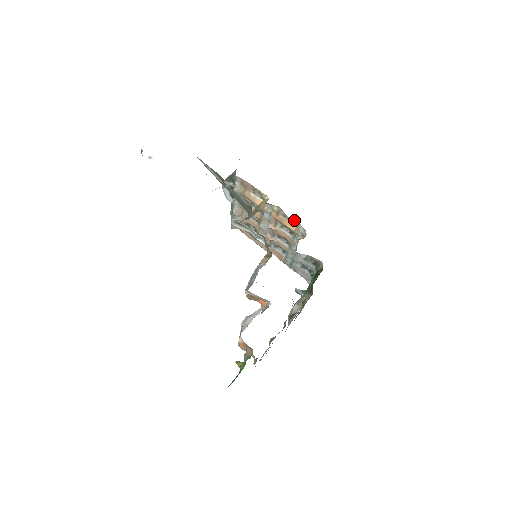
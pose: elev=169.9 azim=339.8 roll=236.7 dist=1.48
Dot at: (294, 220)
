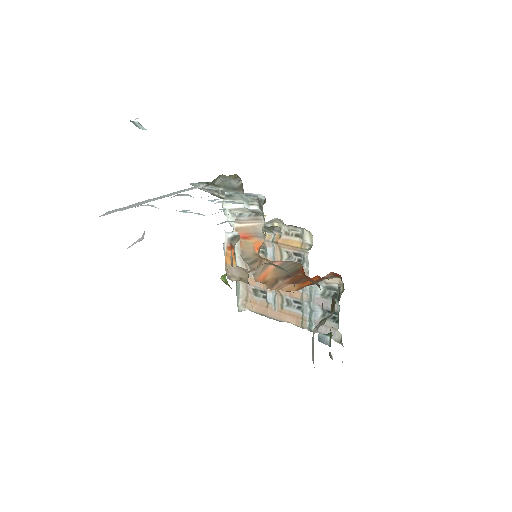
Dot at: (298, 232)
